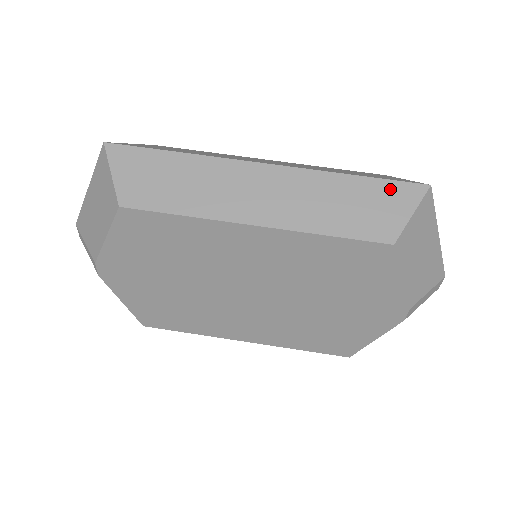
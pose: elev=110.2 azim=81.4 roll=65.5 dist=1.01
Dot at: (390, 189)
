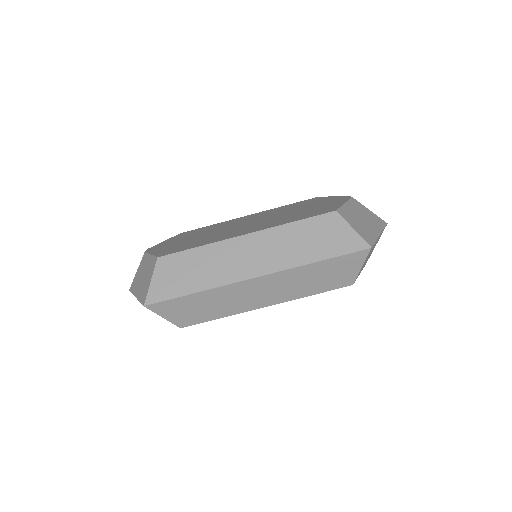
Dot at: (344, 260)
